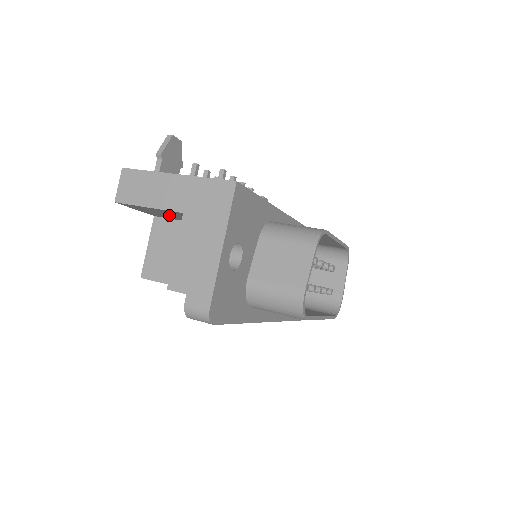
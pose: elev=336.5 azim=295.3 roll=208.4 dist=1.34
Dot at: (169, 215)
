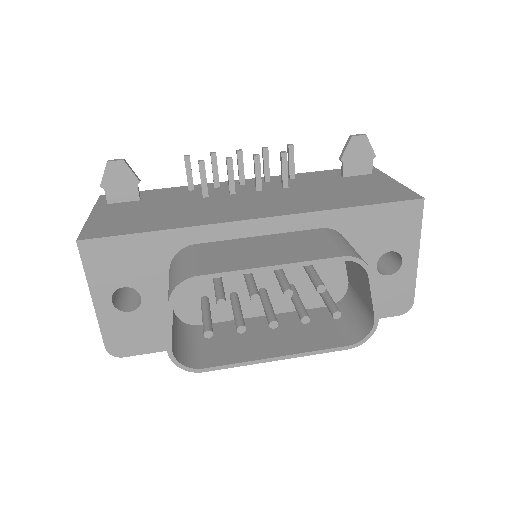
Dot at: occluded
